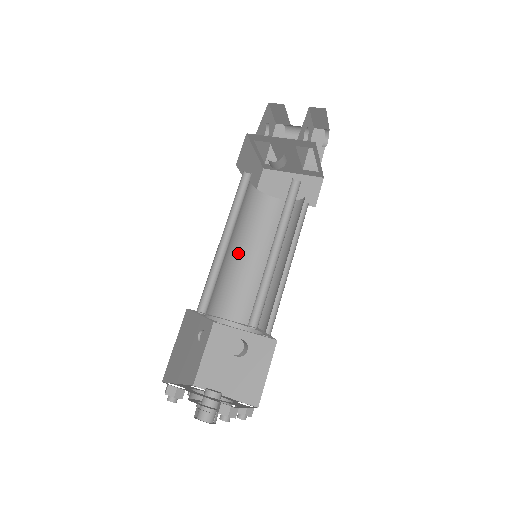
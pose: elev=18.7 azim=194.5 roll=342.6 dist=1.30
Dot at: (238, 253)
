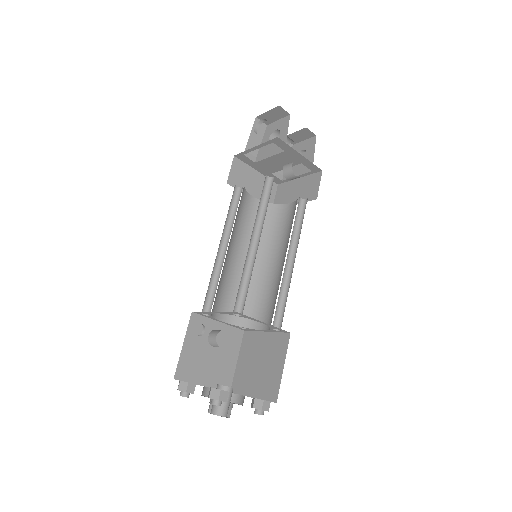
Dot at: (228, 246)
